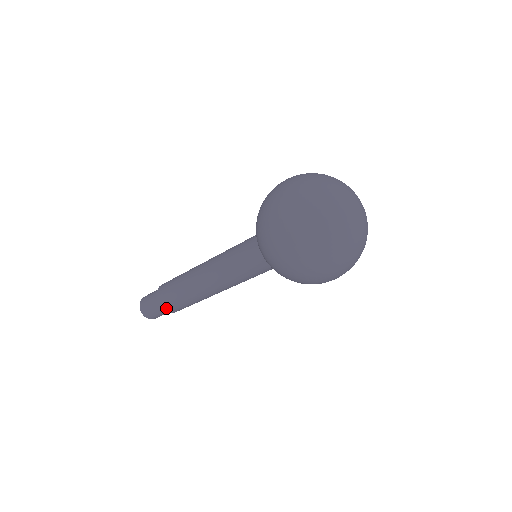
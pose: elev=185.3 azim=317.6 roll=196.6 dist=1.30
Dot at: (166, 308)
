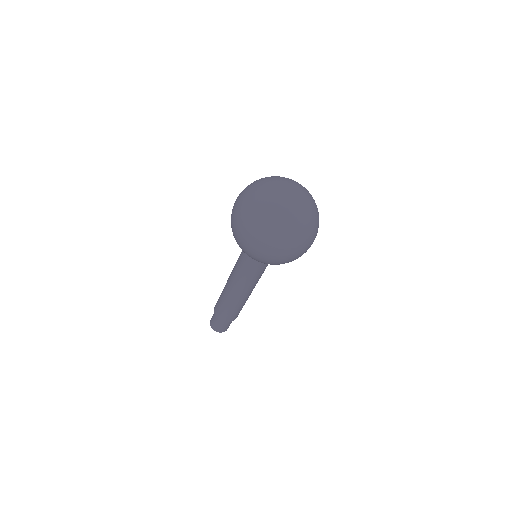
Dot at: (219, 316)
